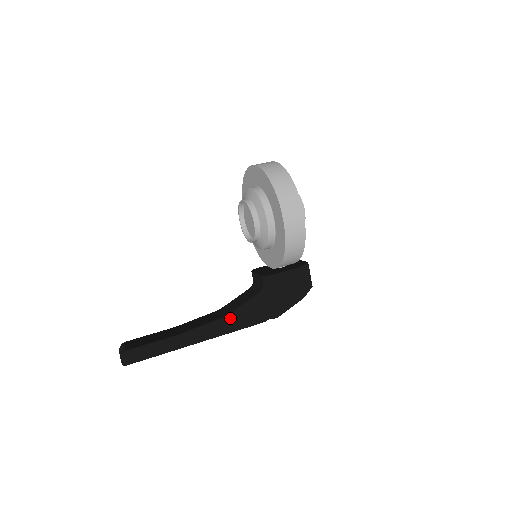
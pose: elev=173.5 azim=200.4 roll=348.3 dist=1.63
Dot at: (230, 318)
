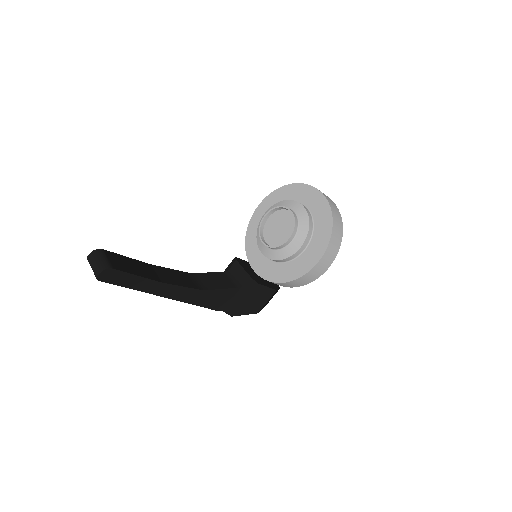
Dot at: (203, 293)
